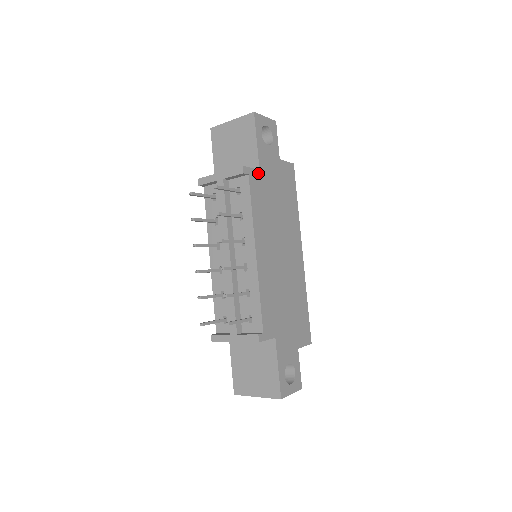
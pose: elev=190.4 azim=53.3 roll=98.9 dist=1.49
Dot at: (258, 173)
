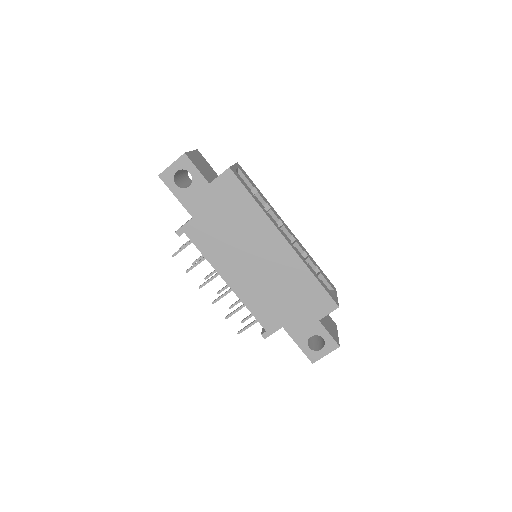
Dot at: (193, 221)
